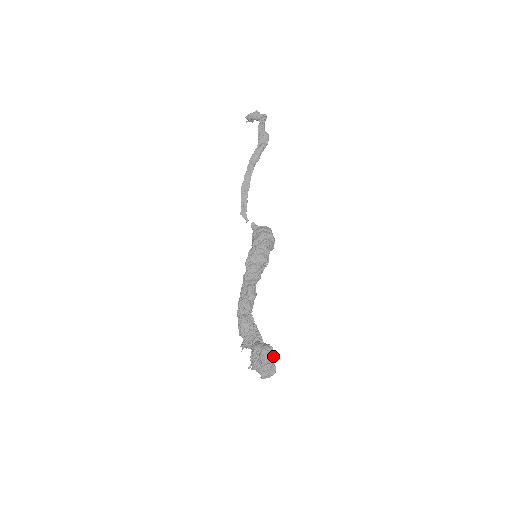
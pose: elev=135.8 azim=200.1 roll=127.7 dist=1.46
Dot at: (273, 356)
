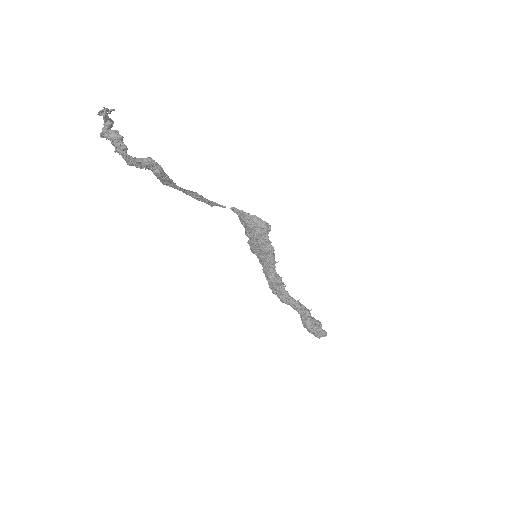
Dot at: (320, 326)
